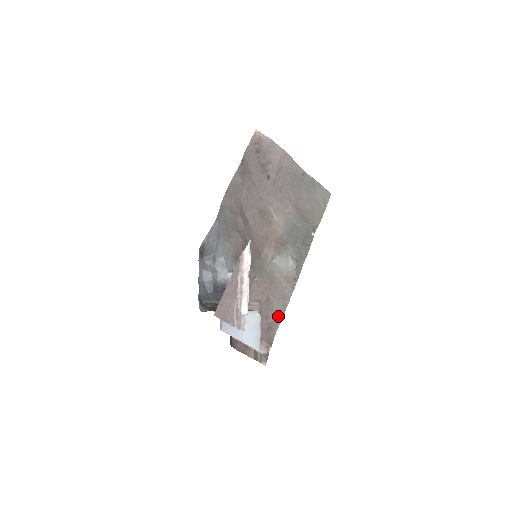
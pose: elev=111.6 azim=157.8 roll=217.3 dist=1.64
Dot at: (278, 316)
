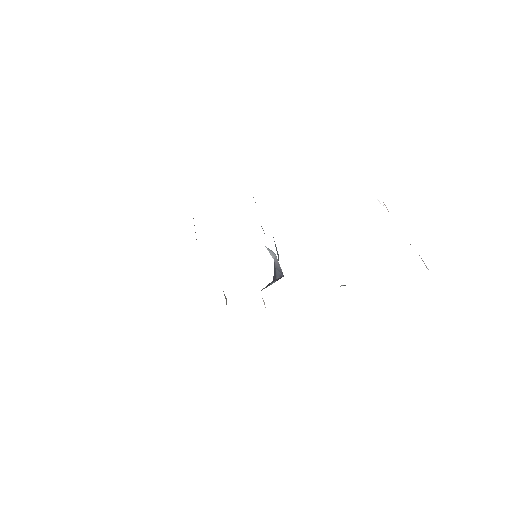
Dot at: occluded
